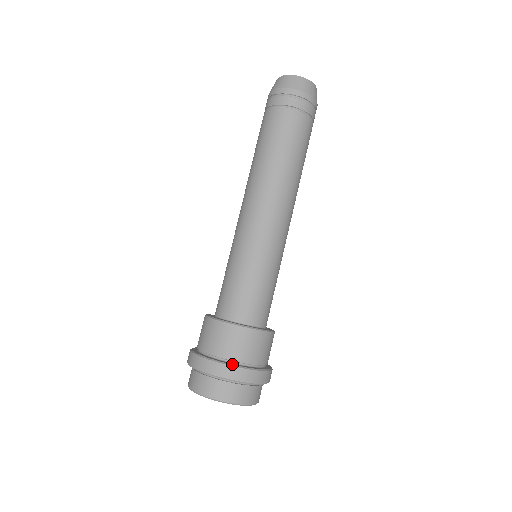
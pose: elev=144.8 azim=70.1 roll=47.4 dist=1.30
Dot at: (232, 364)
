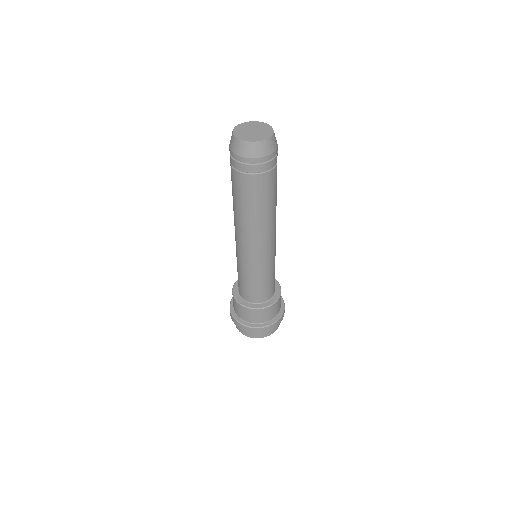
Dot at: (257, 327)
